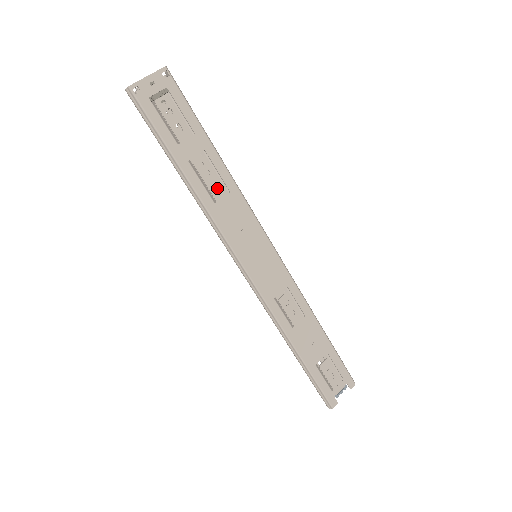
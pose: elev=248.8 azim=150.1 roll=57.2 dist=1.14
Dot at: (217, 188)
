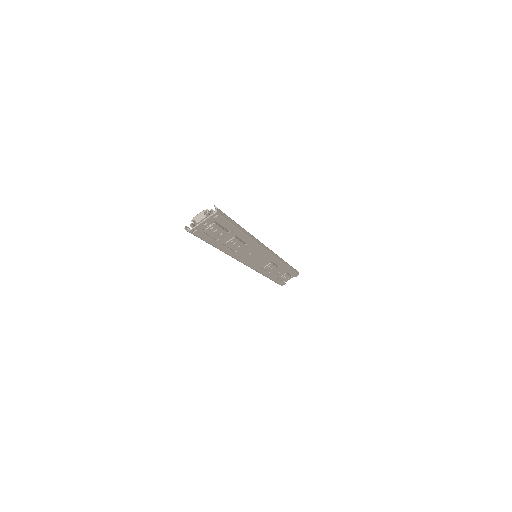
Dot at: occluded
